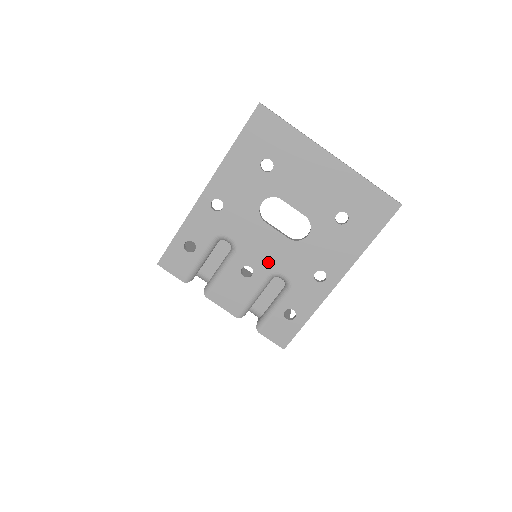
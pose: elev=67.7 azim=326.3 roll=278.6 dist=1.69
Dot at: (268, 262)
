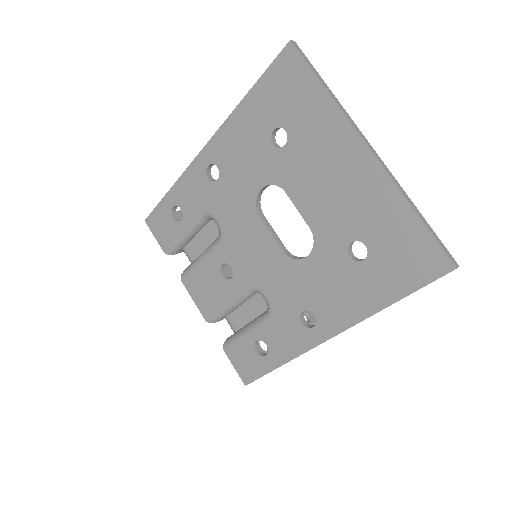
Dot at: (252, 270)
